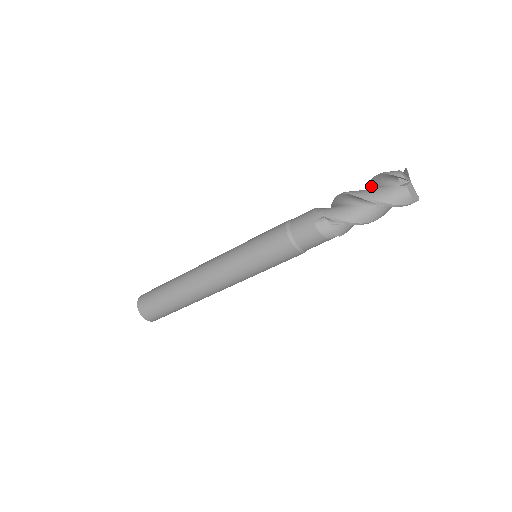
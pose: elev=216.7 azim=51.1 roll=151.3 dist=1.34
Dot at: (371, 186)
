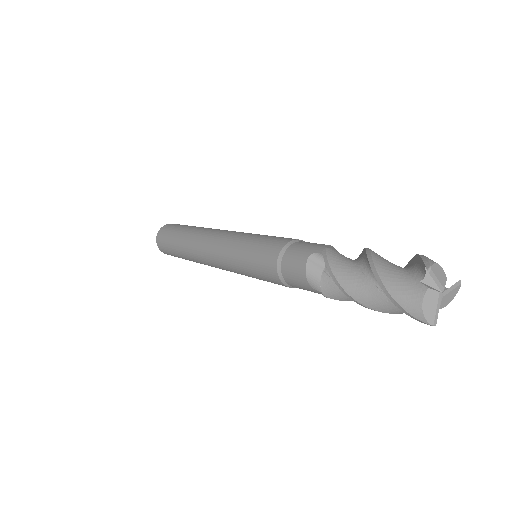
Dot at: occluded
